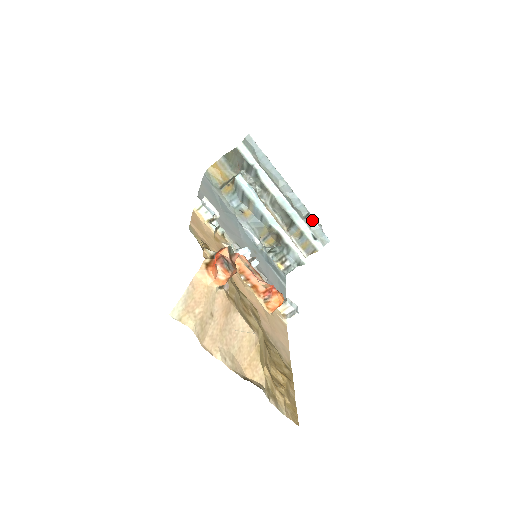
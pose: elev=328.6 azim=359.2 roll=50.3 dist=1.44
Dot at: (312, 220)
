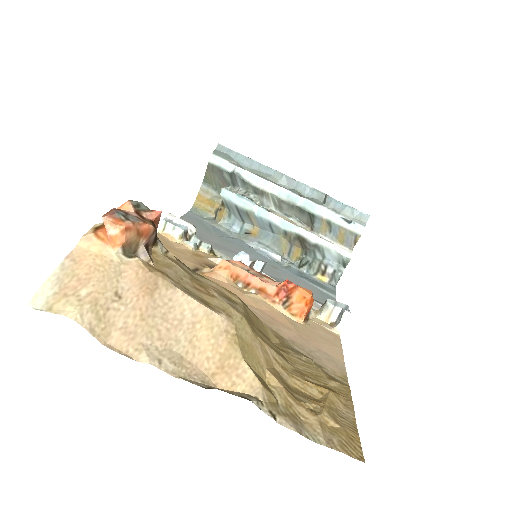
Dot at: (333, 201)
